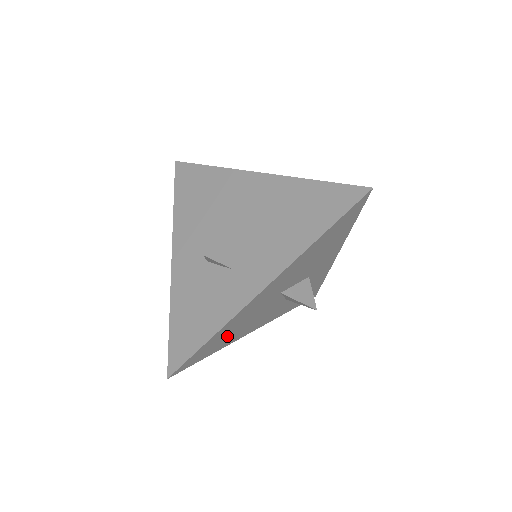
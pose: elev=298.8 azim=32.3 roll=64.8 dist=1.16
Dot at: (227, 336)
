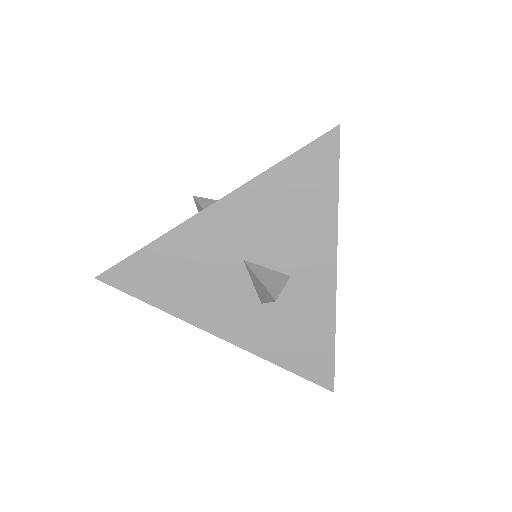
Dot at: (171, 280)
